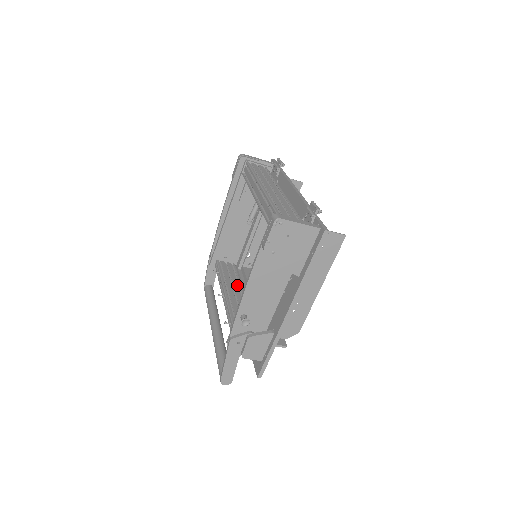
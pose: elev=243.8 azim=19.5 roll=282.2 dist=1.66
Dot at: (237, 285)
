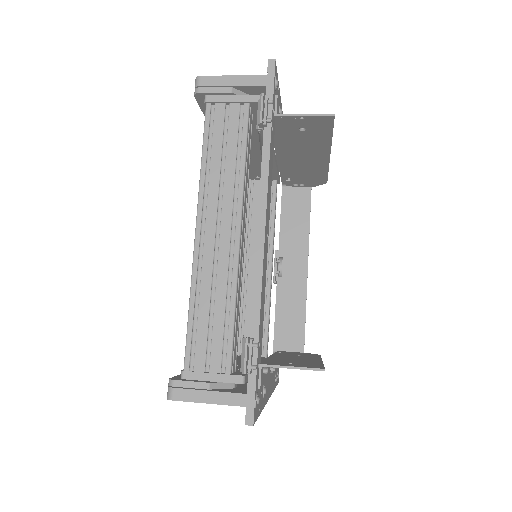
Dot at: occluded
